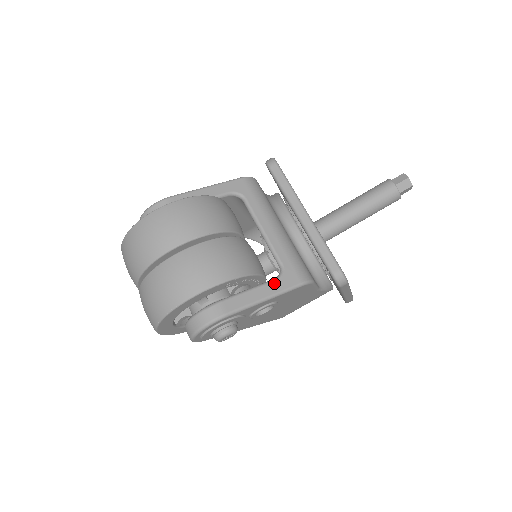
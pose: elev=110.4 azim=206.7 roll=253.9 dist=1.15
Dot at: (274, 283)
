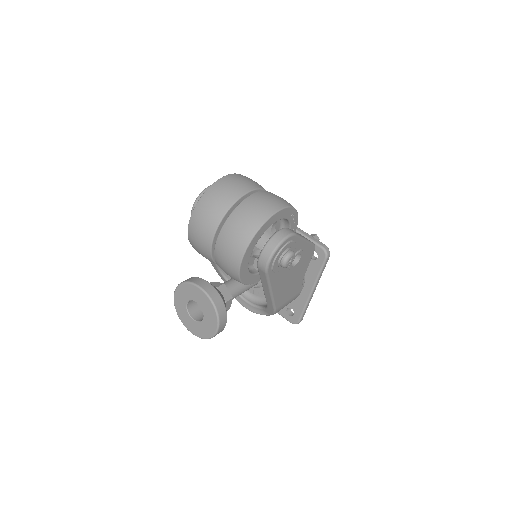
Dot at: occluded
